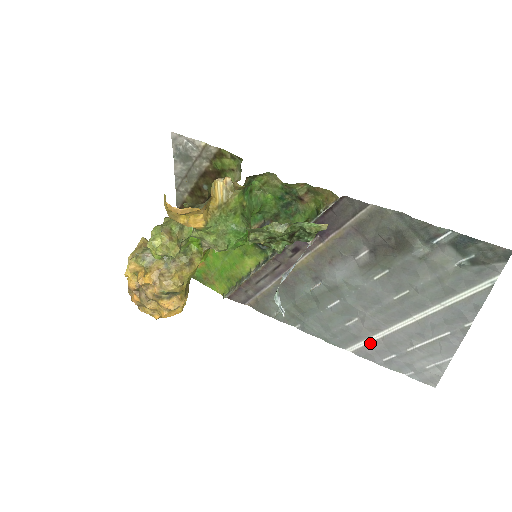
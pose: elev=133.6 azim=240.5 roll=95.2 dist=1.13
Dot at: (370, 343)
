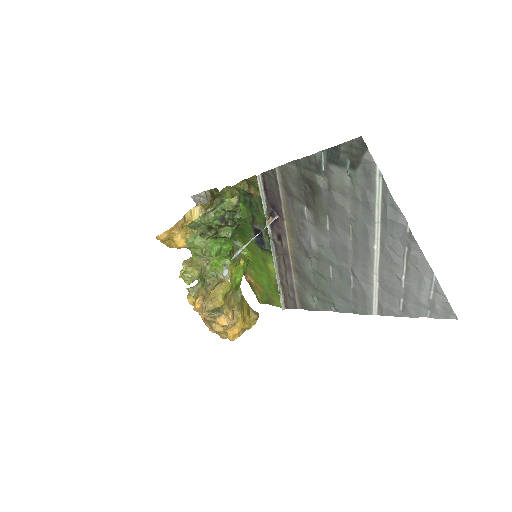
Dot at: (378, 296)
